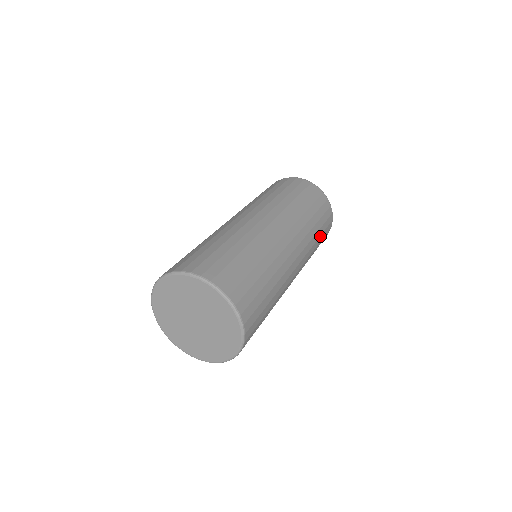
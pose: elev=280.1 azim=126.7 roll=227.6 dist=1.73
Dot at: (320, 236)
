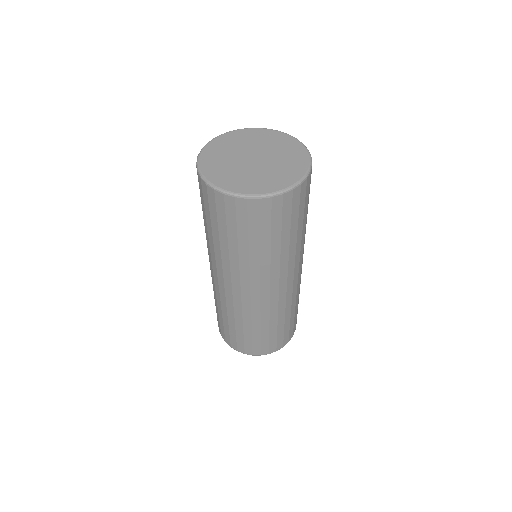
Dot at: (297, 308)
